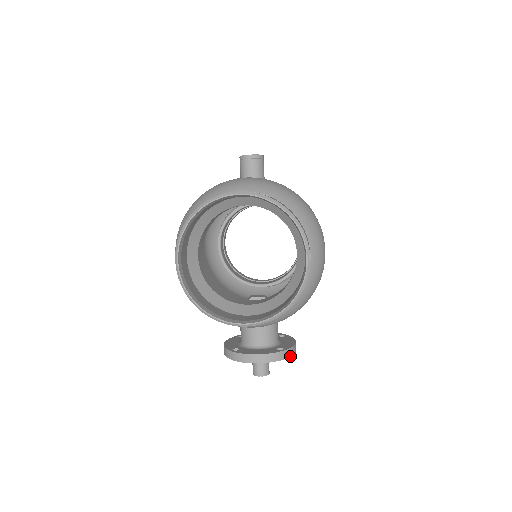
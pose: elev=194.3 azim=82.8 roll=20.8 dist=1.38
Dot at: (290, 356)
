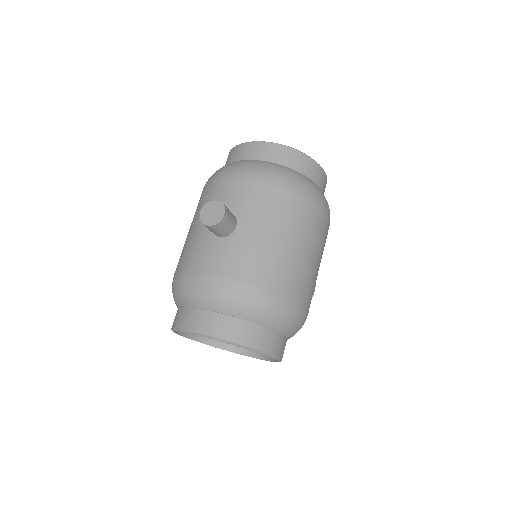
Dot at: occluded
